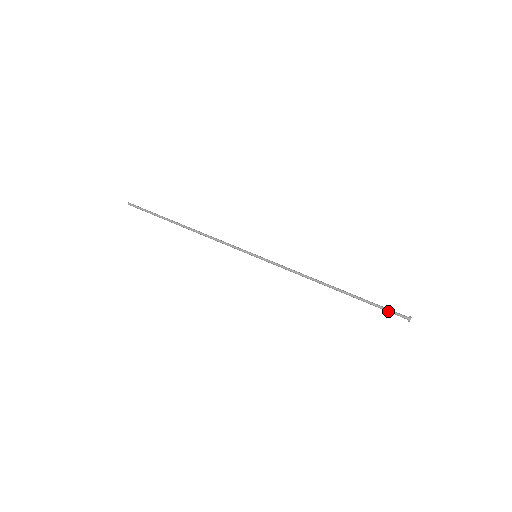
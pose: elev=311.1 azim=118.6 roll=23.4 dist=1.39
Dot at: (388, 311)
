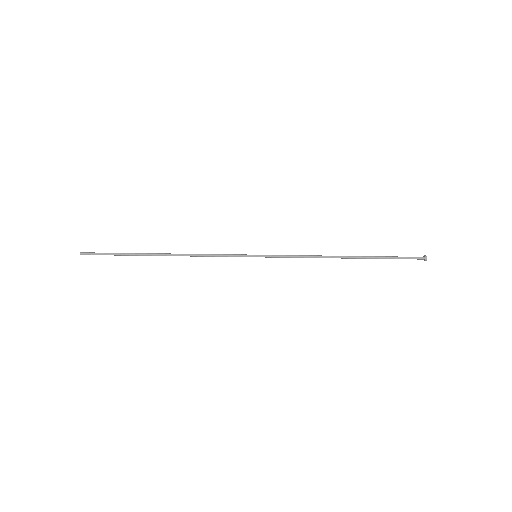
Dot at: occluded
